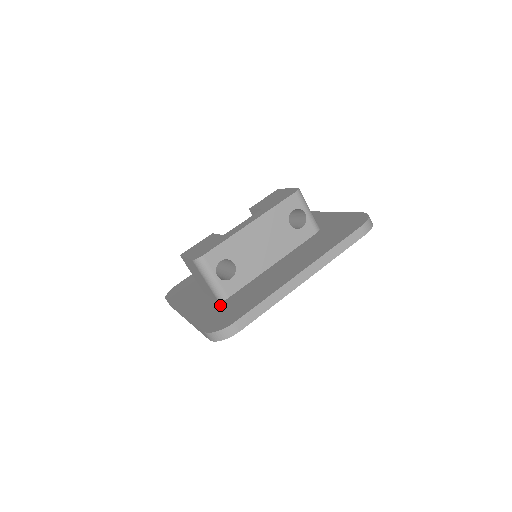
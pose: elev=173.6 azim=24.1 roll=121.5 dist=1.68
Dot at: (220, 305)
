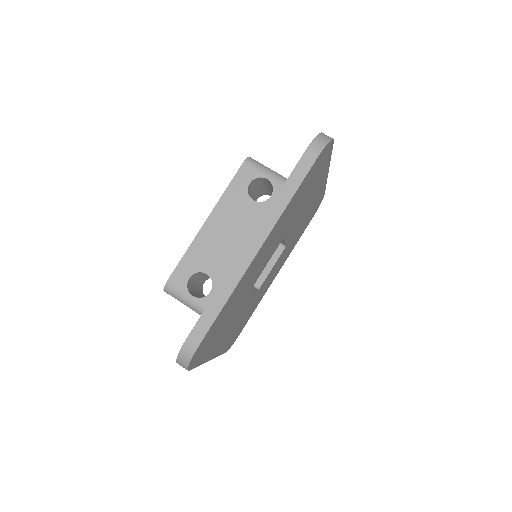
Dot at: occluded
